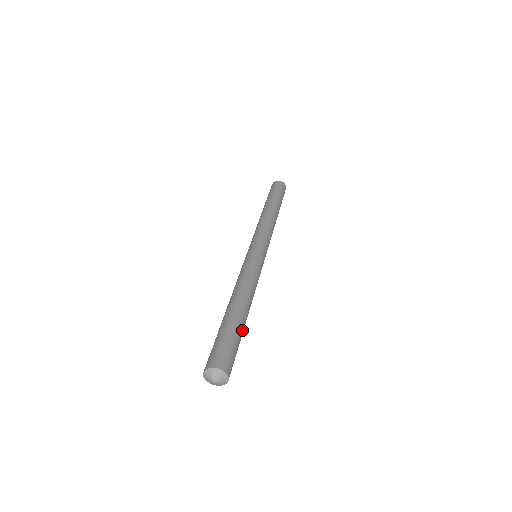
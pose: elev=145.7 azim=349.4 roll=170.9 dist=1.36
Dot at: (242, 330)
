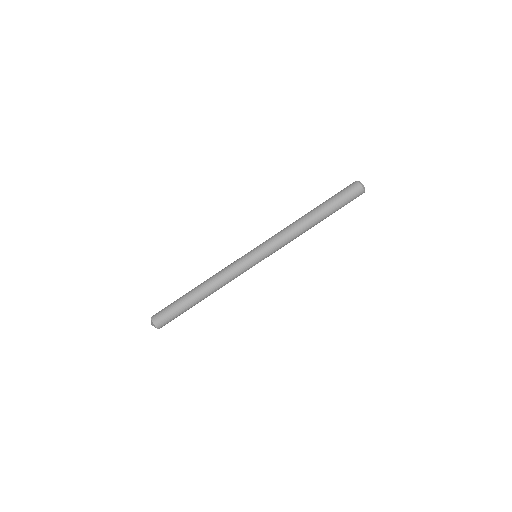
Dot at: (188, 307)
